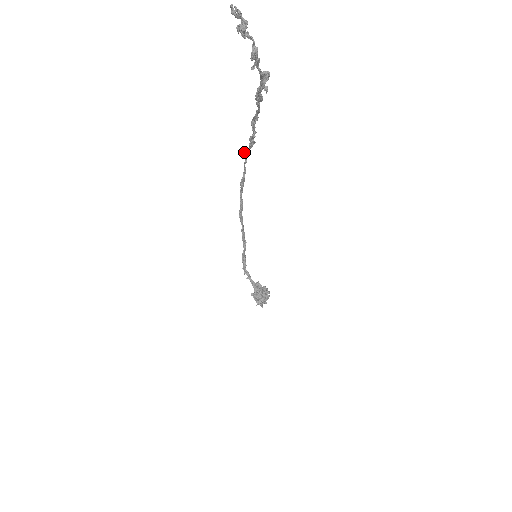
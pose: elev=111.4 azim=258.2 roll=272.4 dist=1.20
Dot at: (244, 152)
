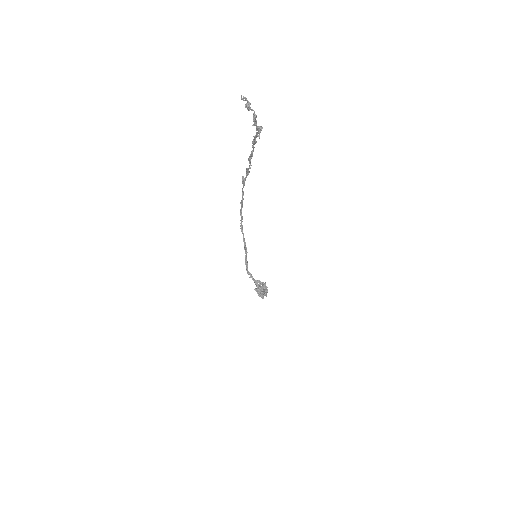
Dot at: (242, 180)
